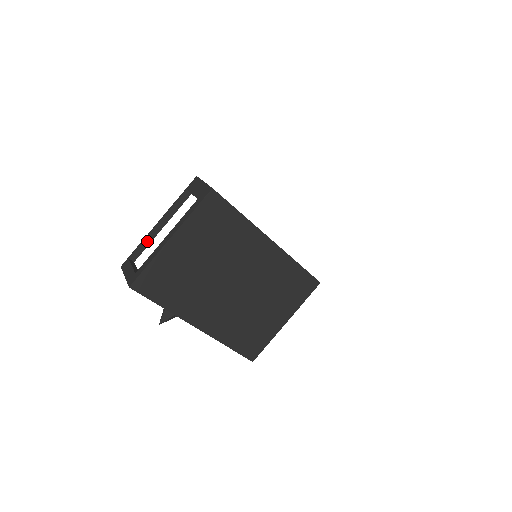
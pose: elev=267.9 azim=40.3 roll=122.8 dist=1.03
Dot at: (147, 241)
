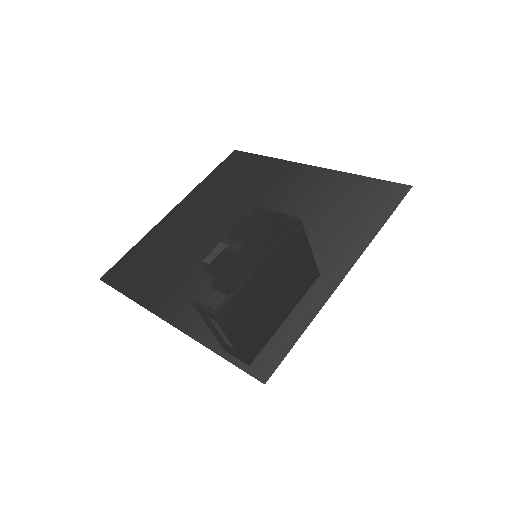
Dot at: occluded
